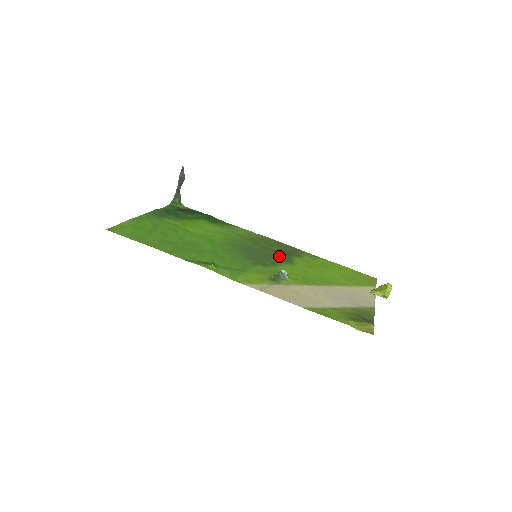
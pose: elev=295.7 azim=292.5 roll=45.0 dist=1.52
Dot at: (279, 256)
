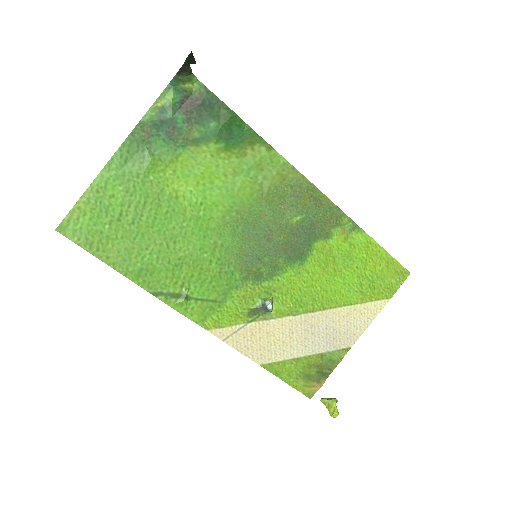
Dot at: (293, 246)
